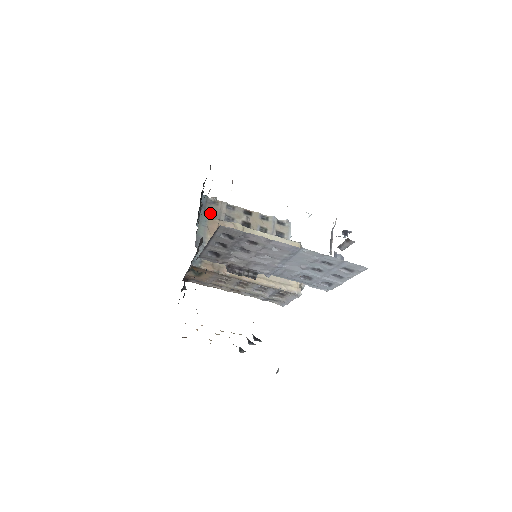
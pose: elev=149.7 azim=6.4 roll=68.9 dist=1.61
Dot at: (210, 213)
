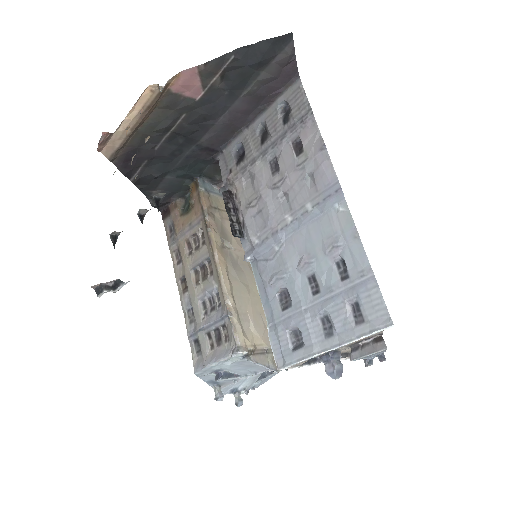
Dot at: occluded
